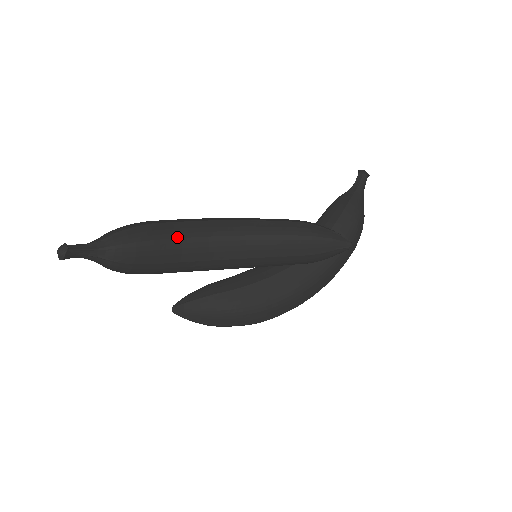
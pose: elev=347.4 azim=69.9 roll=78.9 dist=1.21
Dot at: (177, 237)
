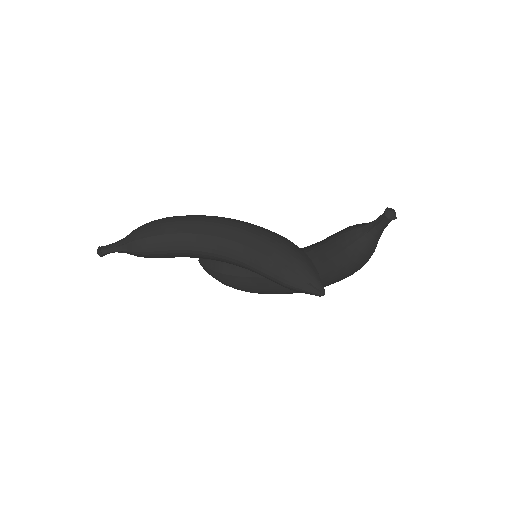
Dot at: (179, 249)
